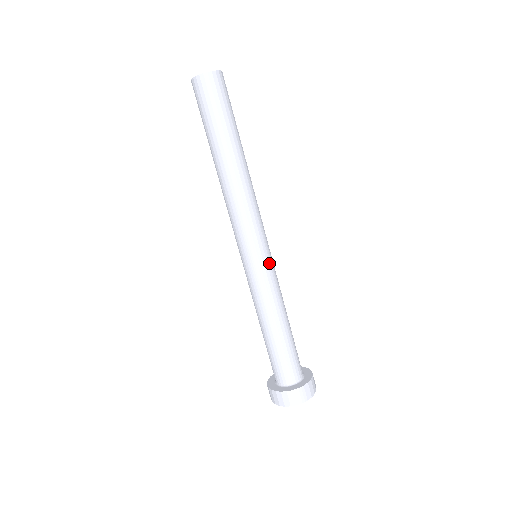
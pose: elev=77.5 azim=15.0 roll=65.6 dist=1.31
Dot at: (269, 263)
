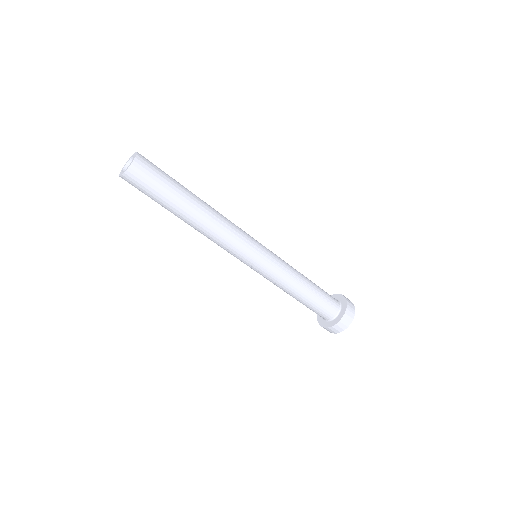
Dot at: (270, 252)
